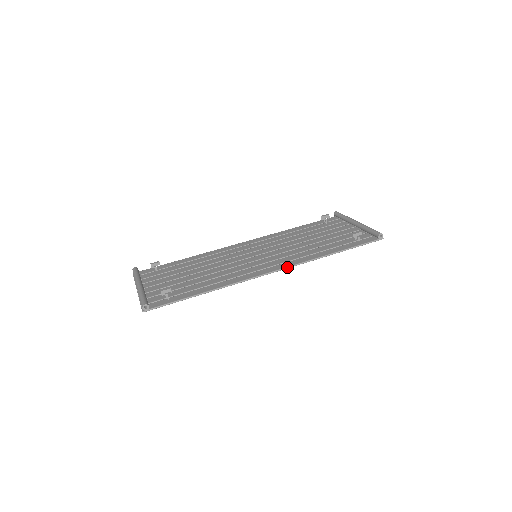
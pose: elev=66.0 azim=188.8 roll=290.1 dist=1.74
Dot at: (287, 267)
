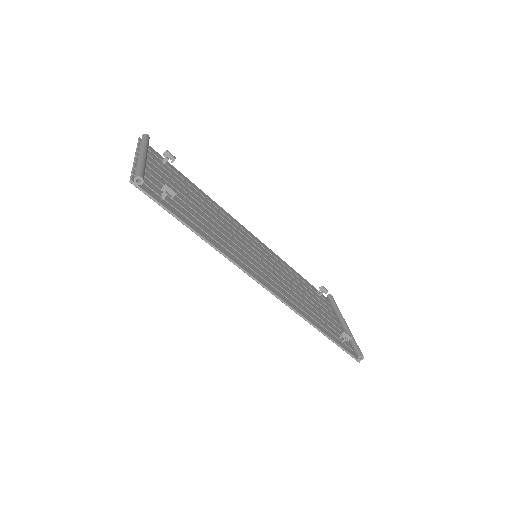
Dot at: (280, 298)
